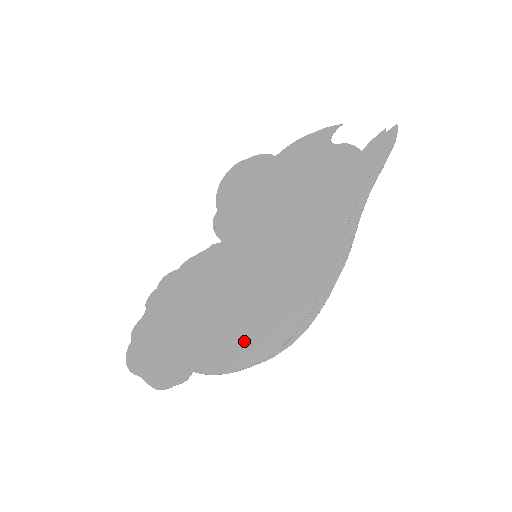
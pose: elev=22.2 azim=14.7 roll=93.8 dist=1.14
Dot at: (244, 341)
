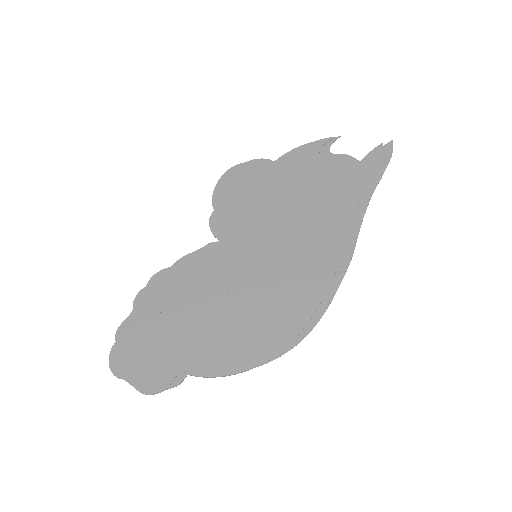
Dot at: (245, 342)
